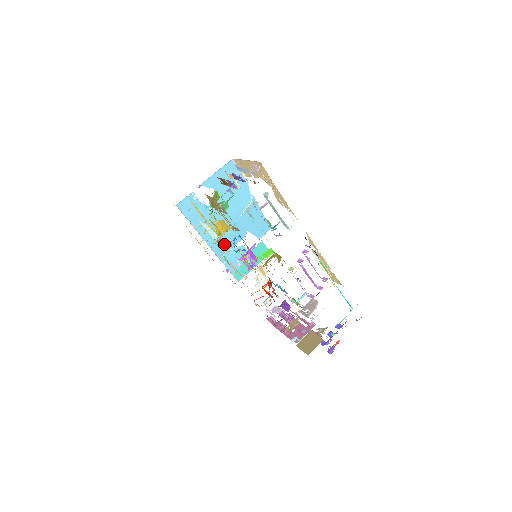
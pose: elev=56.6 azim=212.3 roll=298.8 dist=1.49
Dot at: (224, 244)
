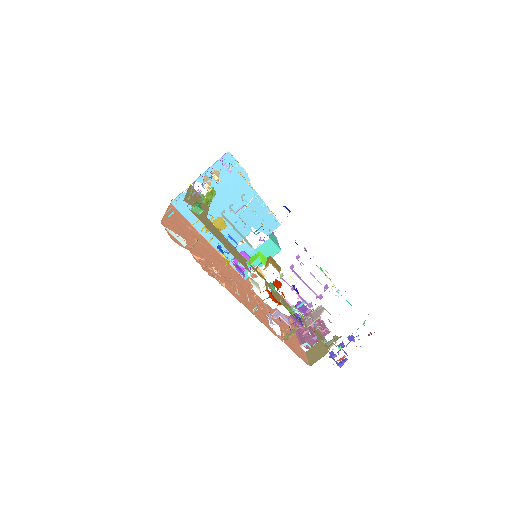
Dot at: occluded
